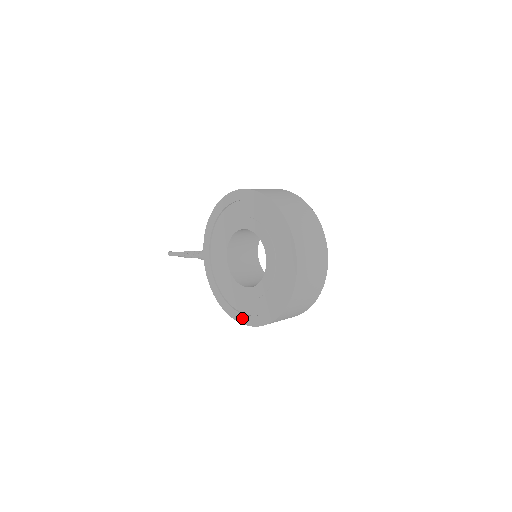
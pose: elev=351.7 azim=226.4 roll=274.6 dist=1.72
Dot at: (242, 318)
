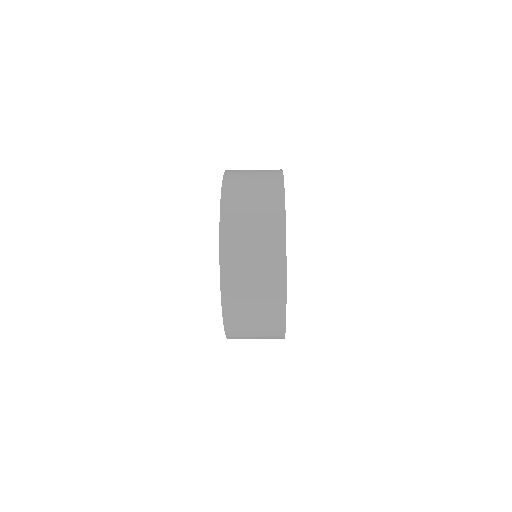
Dot at: occluded
